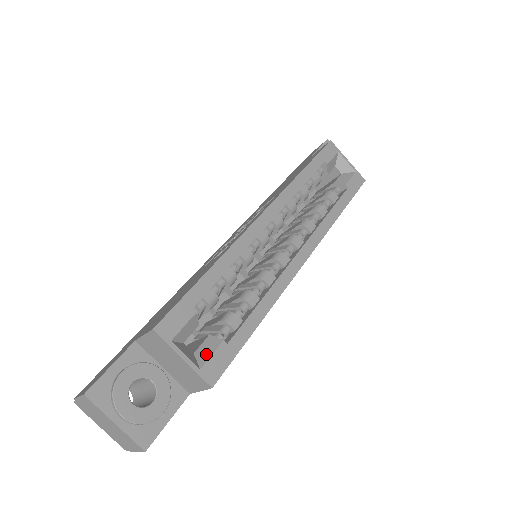
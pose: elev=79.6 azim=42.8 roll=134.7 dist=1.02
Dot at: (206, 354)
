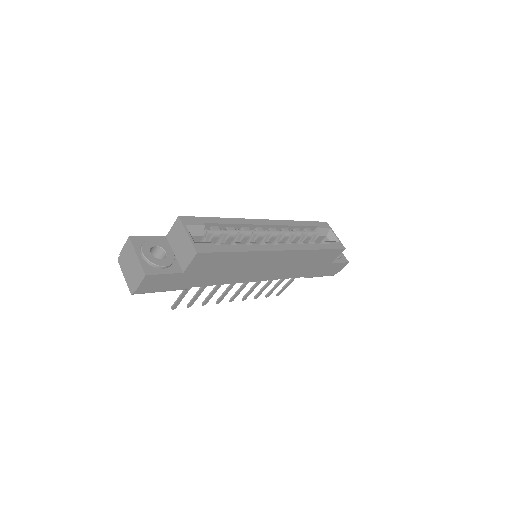
Dot at: (201, 242)
